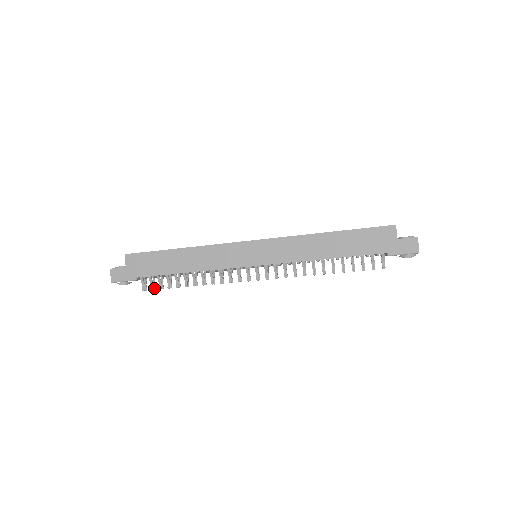
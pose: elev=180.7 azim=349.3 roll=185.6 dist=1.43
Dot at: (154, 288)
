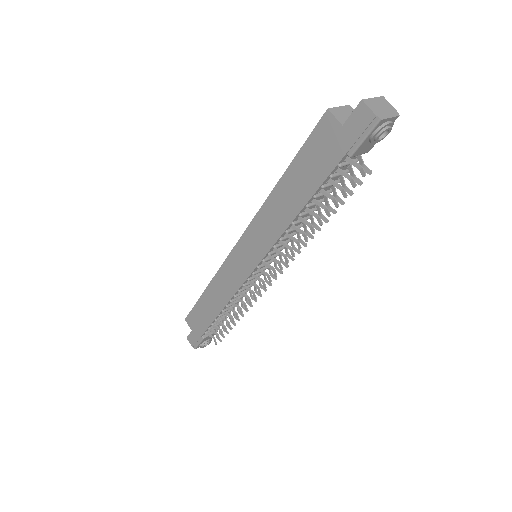
Dot at: occluded
